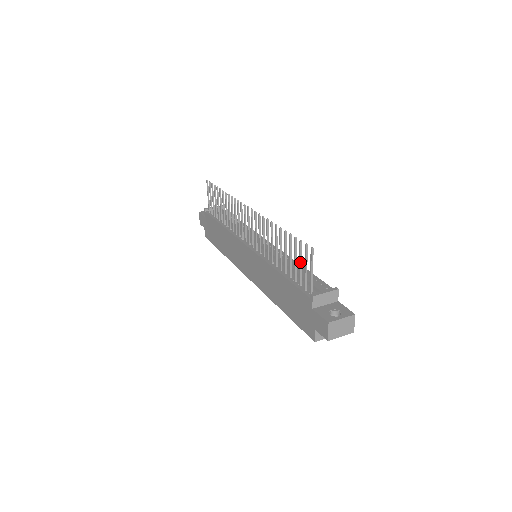
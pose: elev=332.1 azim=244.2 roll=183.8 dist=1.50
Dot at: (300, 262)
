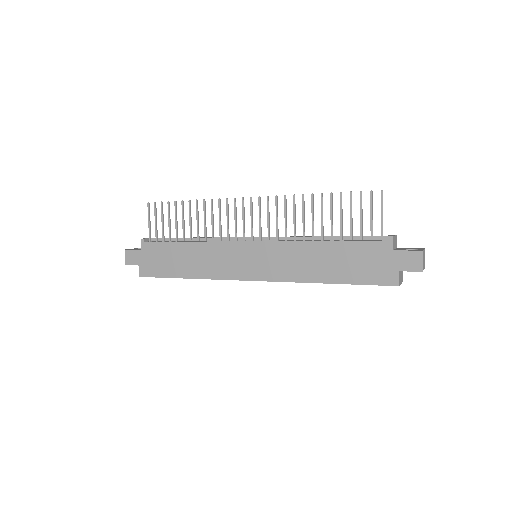
Dot at: (362, 214)
